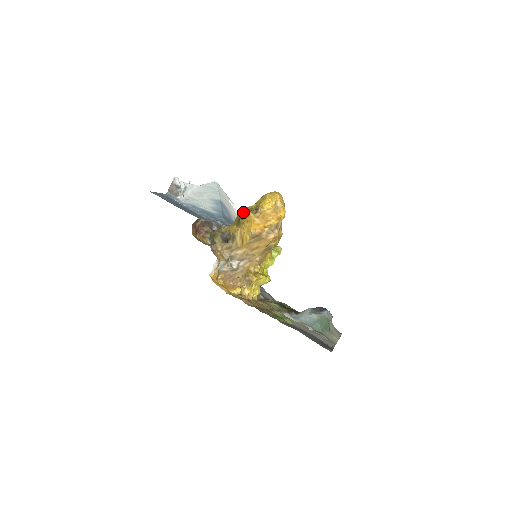
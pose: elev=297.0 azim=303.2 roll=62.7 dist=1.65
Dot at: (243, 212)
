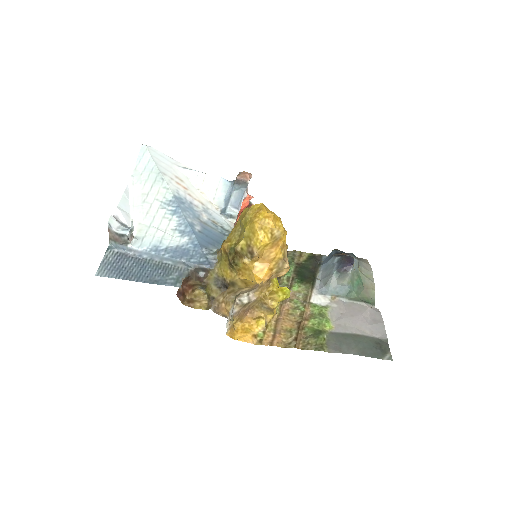
Dot at: (231, 252)
